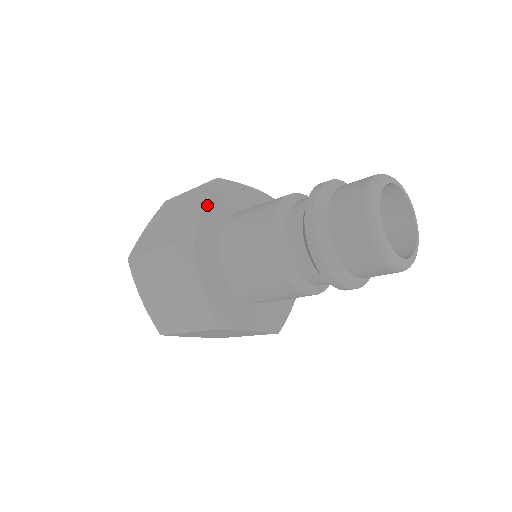
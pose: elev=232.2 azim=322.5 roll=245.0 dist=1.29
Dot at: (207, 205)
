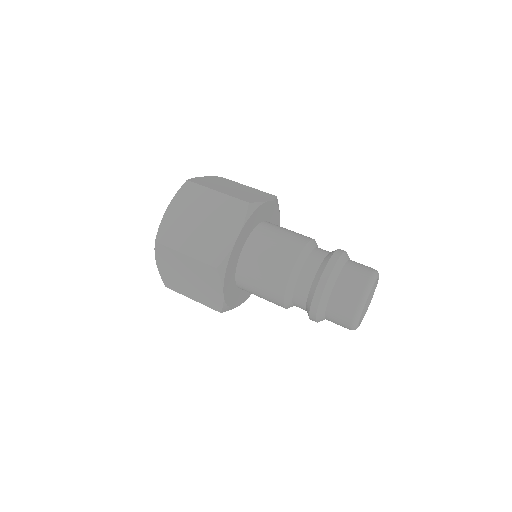
Dot at: (269, 202)
